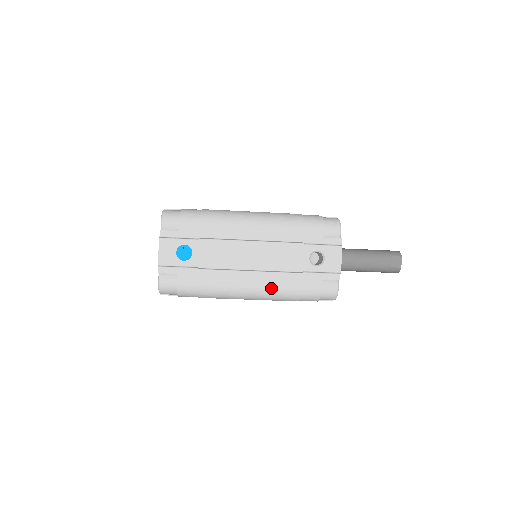
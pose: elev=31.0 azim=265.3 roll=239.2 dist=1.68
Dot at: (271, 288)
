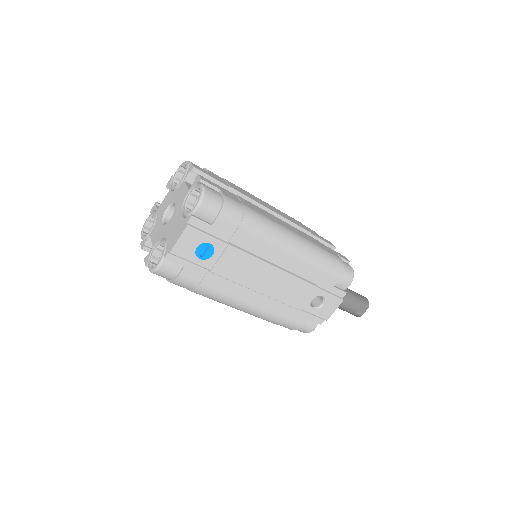
Dot at: (263, 312)
